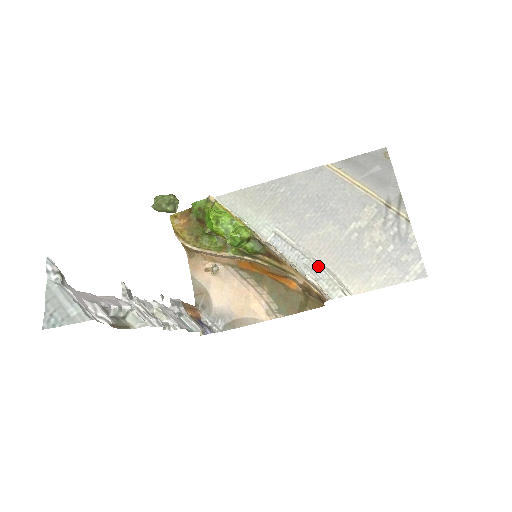
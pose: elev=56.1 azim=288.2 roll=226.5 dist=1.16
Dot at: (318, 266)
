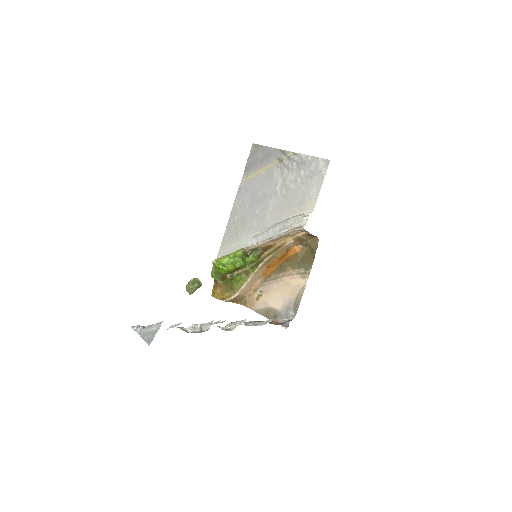
Dot at: (284, 223)
